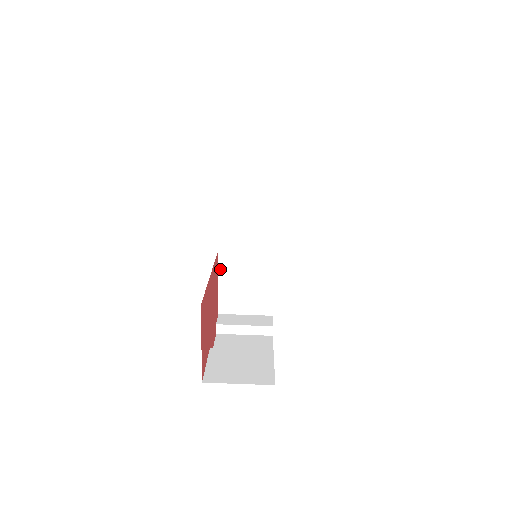
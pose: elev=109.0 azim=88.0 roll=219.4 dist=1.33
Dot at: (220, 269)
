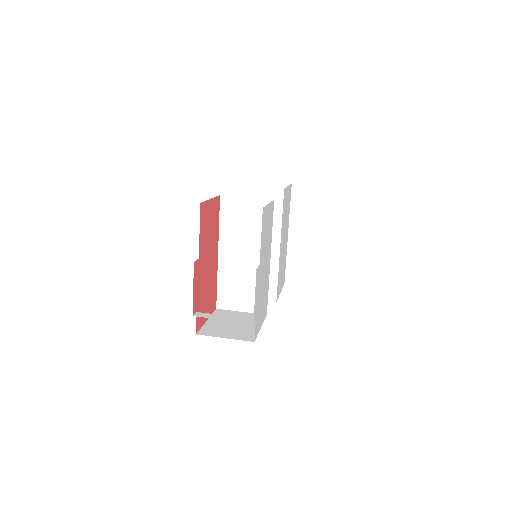
Dot at: occluded
